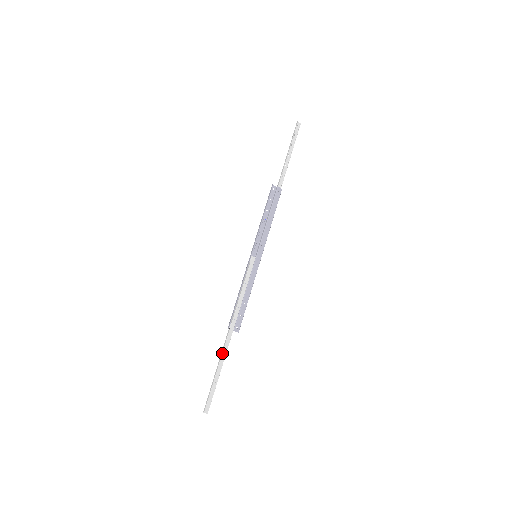
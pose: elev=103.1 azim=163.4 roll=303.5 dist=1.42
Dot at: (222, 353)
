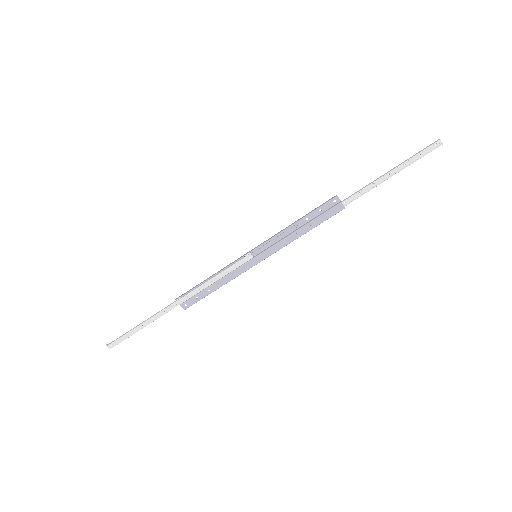
Dot at: (155, 315)
